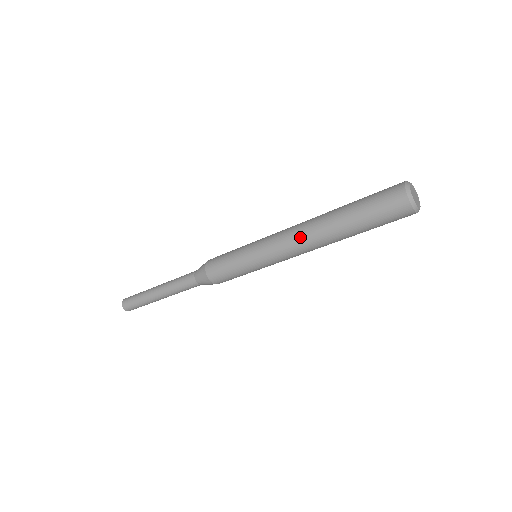
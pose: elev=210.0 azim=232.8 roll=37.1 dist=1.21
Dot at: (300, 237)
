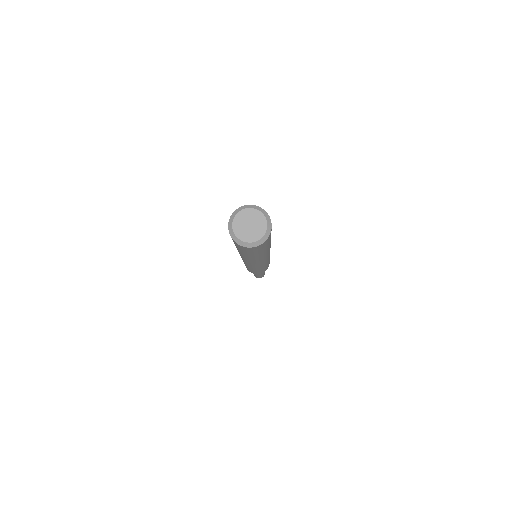
Dot at: (242, 258)
